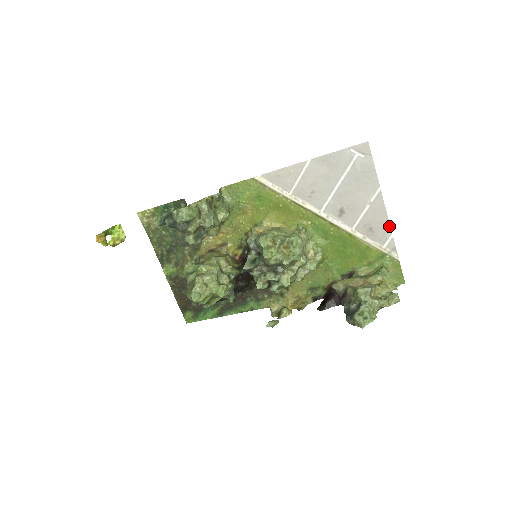
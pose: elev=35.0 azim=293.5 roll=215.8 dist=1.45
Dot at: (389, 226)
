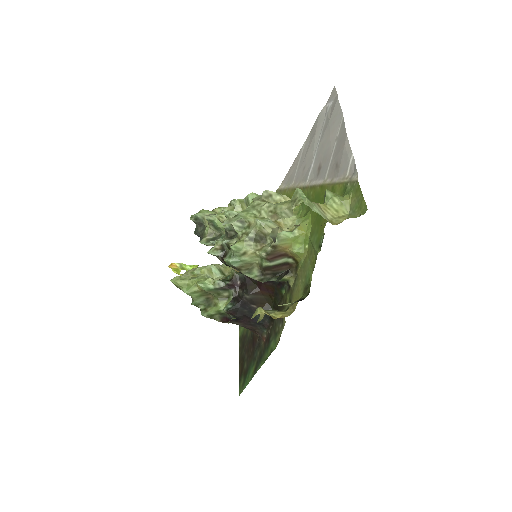
Dot at: (349, 147)
